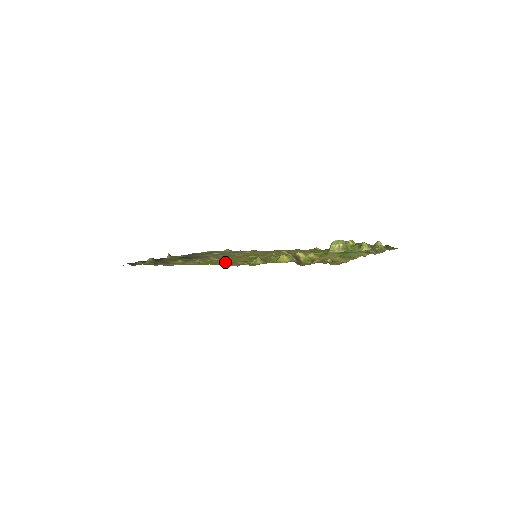
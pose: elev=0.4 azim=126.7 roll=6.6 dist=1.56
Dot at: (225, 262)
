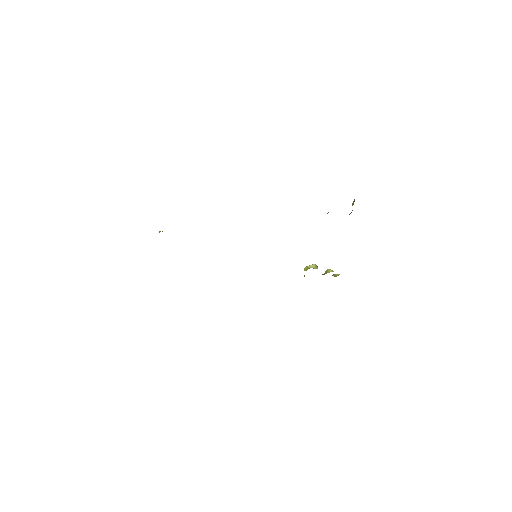
Dot at: occluded
